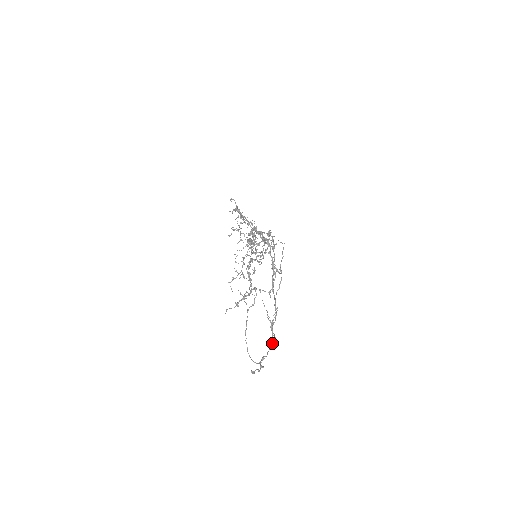
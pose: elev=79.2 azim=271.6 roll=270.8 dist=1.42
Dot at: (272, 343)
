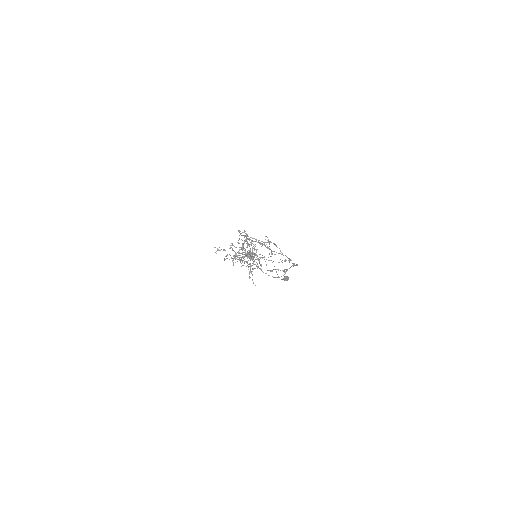
Dot at: occluded
